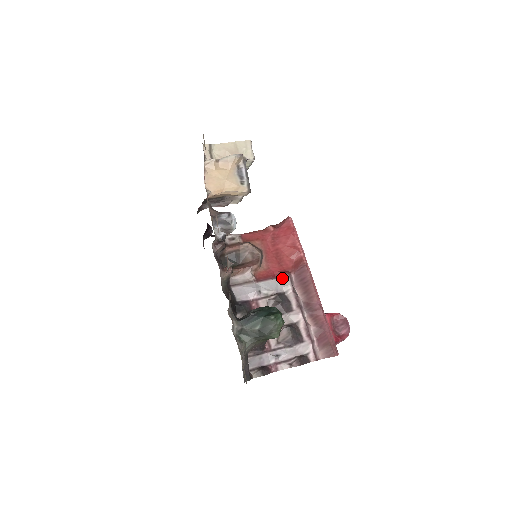
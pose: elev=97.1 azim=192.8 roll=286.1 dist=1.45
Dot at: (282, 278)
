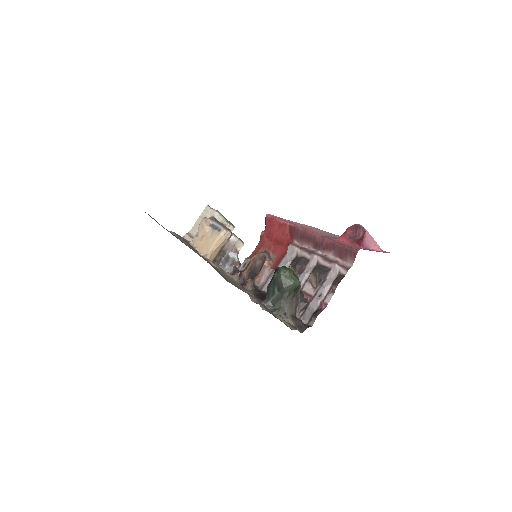
Dot at: (288, 250)
